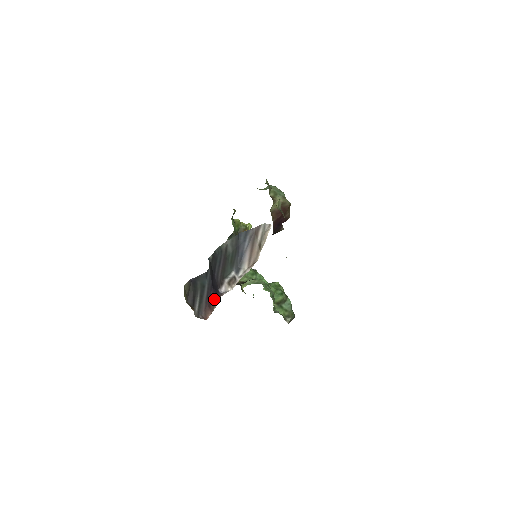
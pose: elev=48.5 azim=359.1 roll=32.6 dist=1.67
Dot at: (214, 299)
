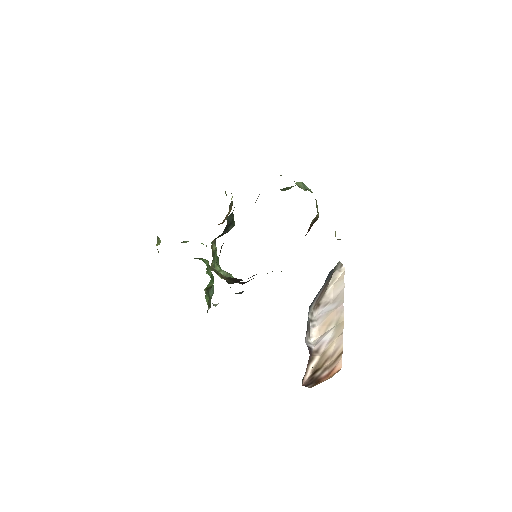
Dot at: (309, 357)
